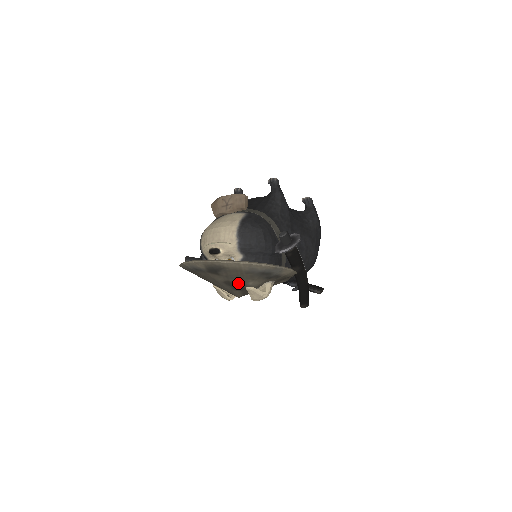
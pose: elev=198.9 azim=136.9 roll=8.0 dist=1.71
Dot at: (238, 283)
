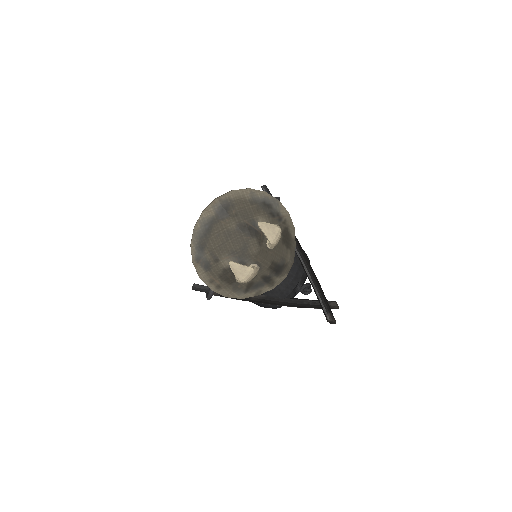
Dot at: (249, 224)
